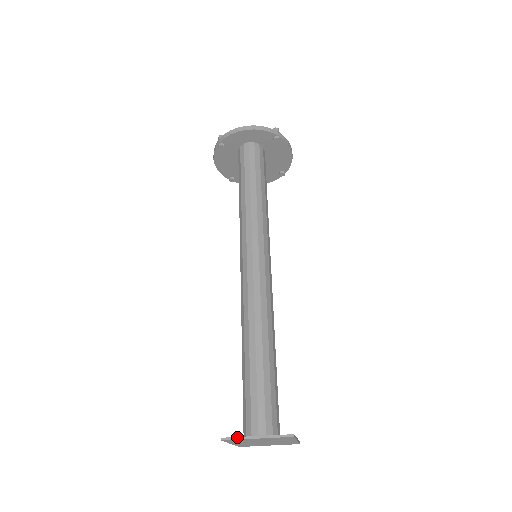
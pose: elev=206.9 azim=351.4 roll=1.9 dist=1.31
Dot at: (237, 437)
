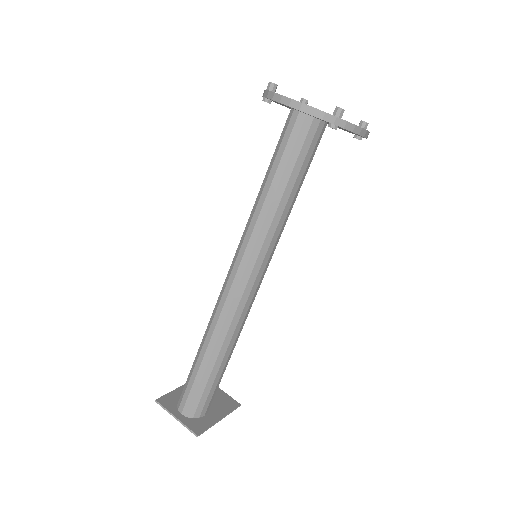
Dot at: (164, 408)
